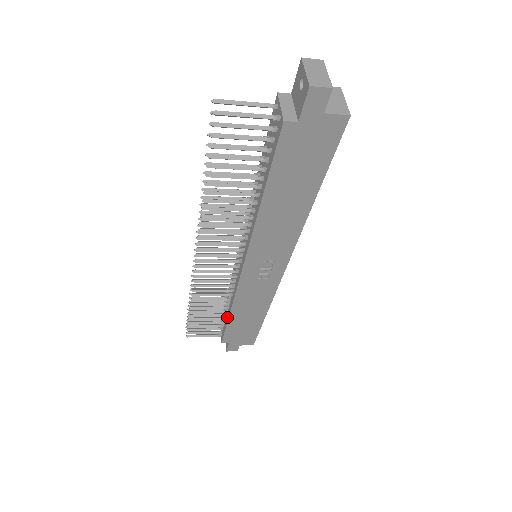
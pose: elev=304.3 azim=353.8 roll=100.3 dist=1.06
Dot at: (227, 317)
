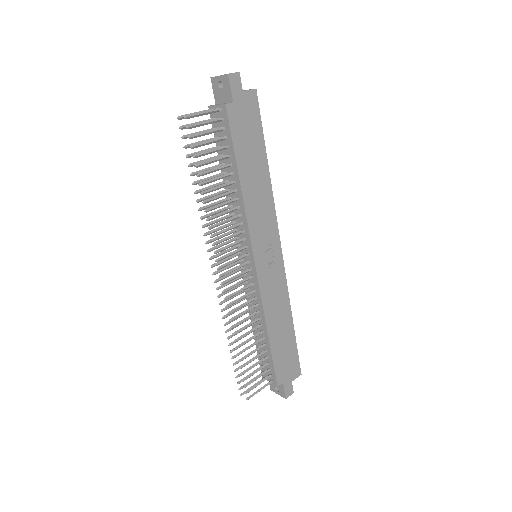
Dot at: (267, 344)
